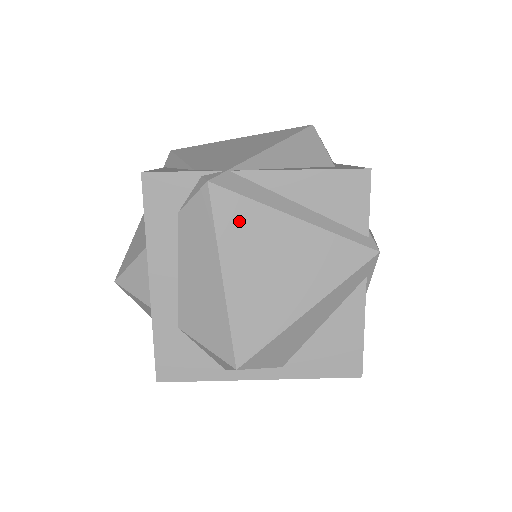
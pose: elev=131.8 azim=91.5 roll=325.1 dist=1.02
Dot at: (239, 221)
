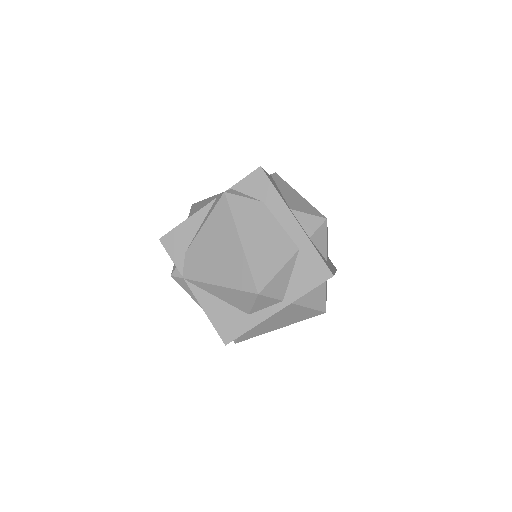
Dot at: occluded
